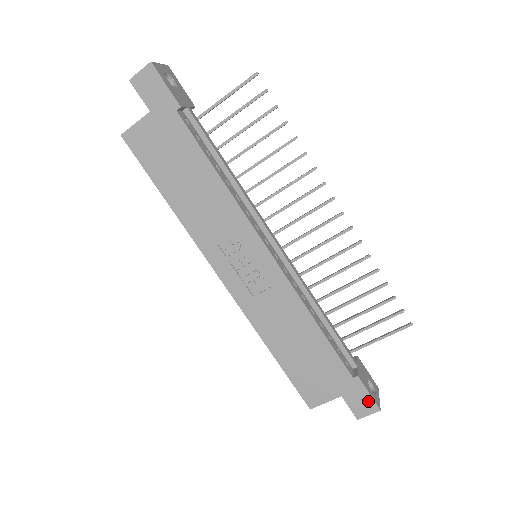
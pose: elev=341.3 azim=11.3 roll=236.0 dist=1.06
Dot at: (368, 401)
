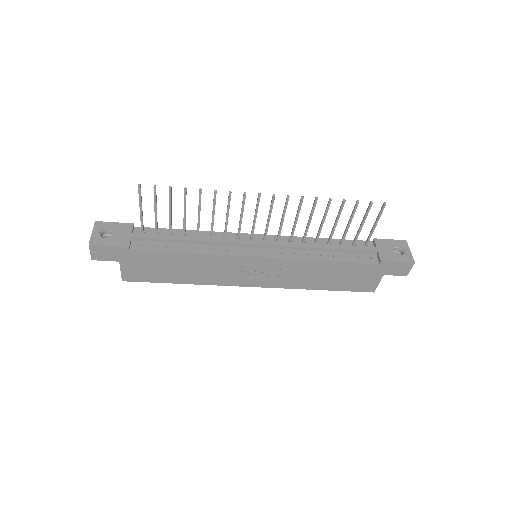
Dot at: (402, 265)
